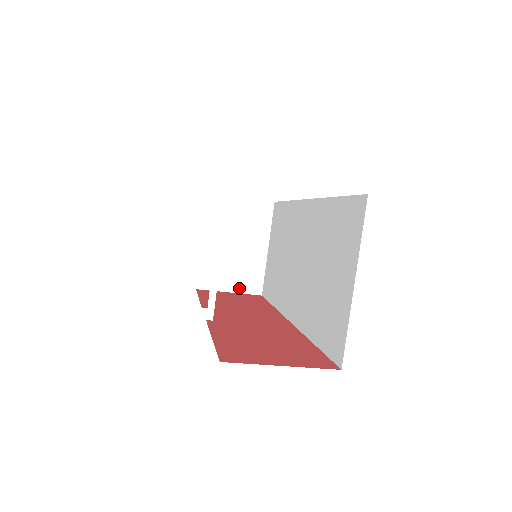
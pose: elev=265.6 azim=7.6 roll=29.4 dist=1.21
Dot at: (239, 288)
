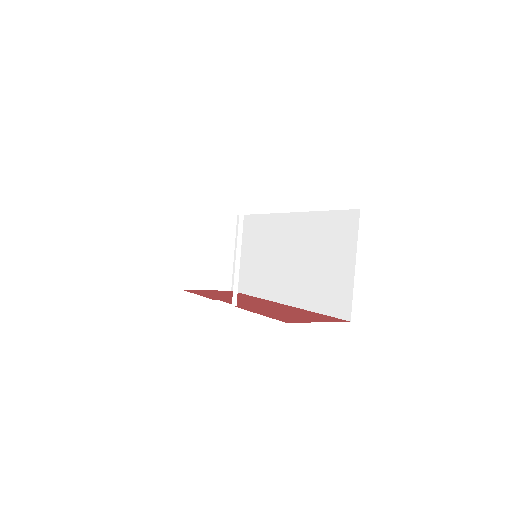
Dot at: (214, 286)
